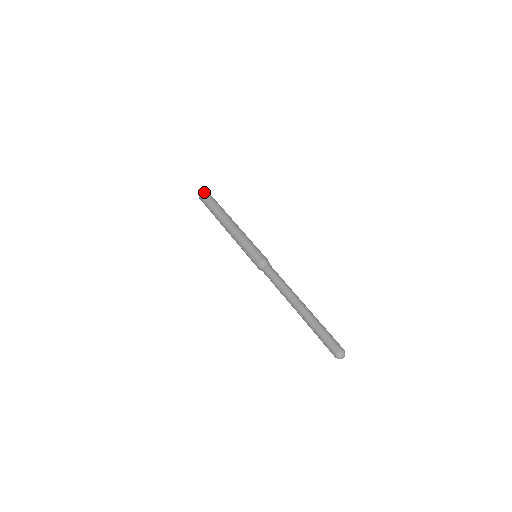
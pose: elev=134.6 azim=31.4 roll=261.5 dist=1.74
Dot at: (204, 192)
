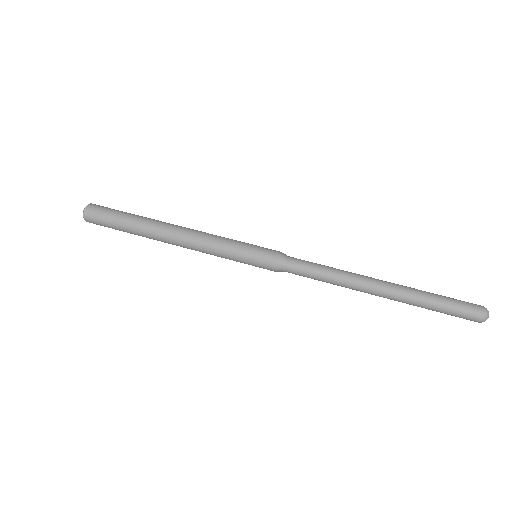
Dot at: (89, 210)
